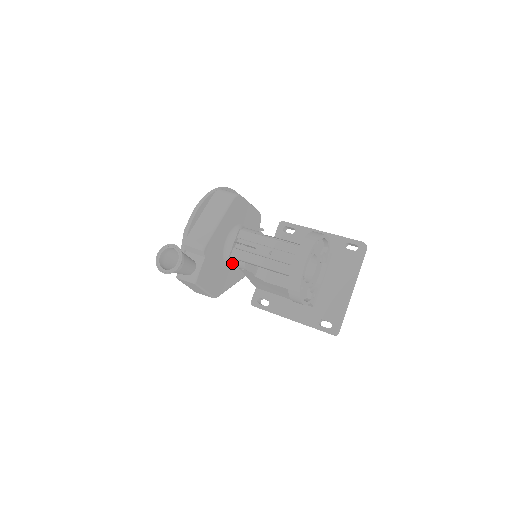
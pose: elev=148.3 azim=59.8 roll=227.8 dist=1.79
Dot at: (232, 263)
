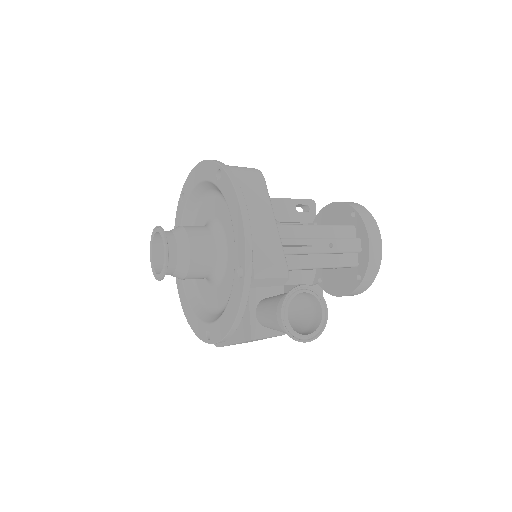
Dot at: occluded
